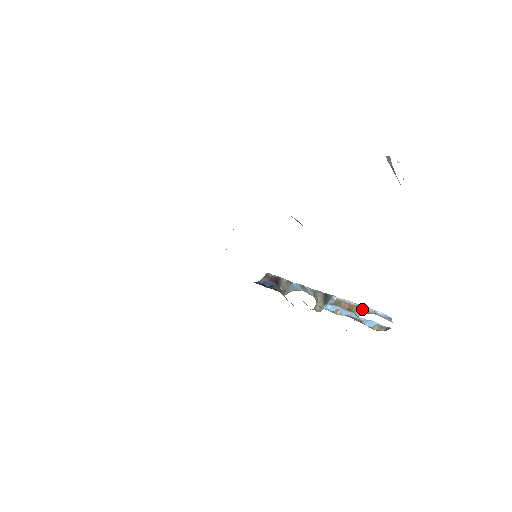
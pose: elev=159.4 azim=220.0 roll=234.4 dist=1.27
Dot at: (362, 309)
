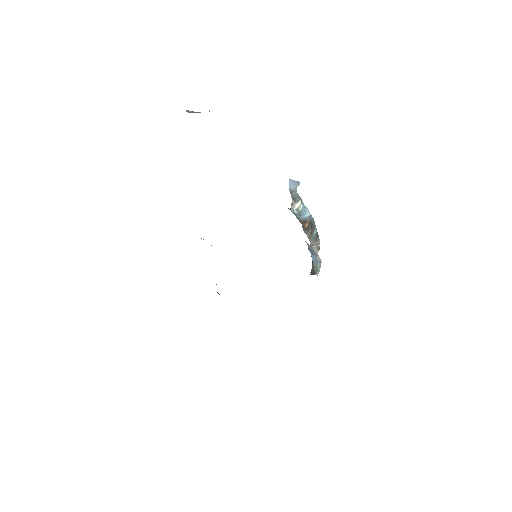
Dot at: (292, 202)
